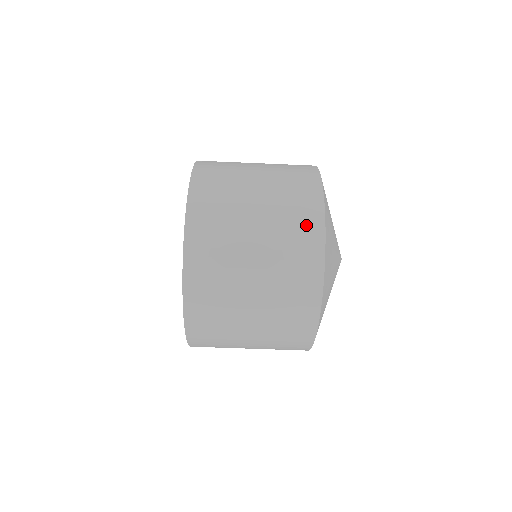
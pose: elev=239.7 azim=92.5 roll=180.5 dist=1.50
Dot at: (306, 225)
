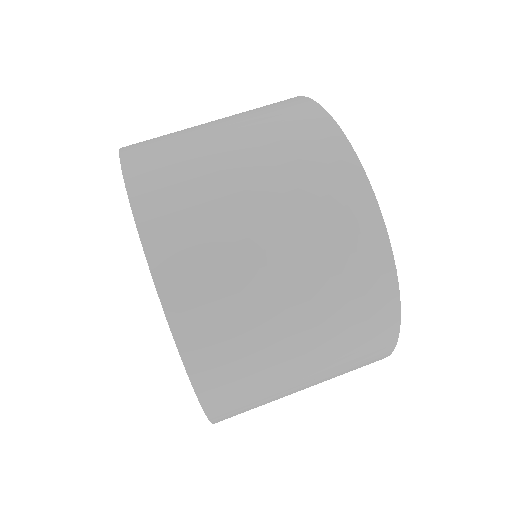
Dot at: occluded
